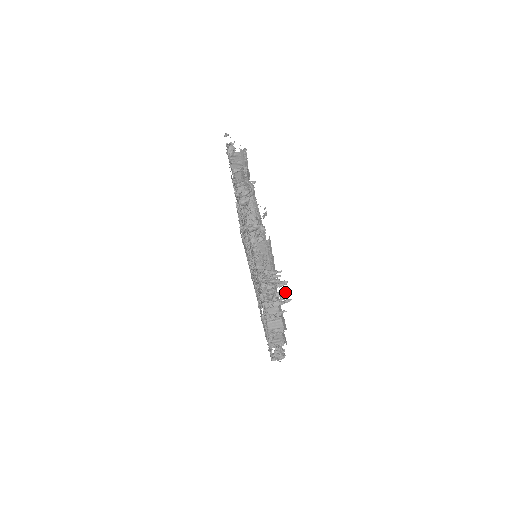
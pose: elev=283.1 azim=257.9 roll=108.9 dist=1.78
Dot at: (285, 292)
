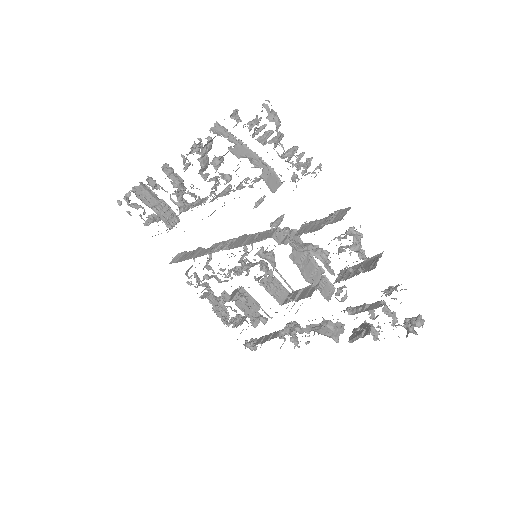
Dot at: (294, 147)
